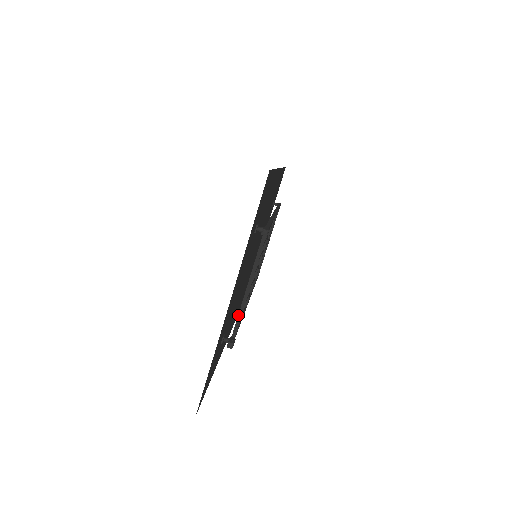
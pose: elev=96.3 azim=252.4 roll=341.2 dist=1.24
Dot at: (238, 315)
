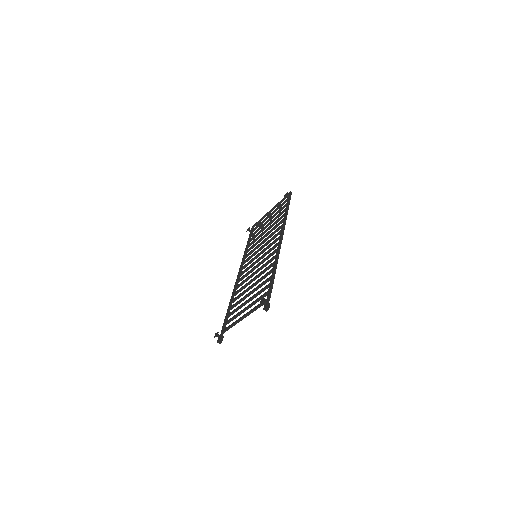
Dot at: (230, 326)
